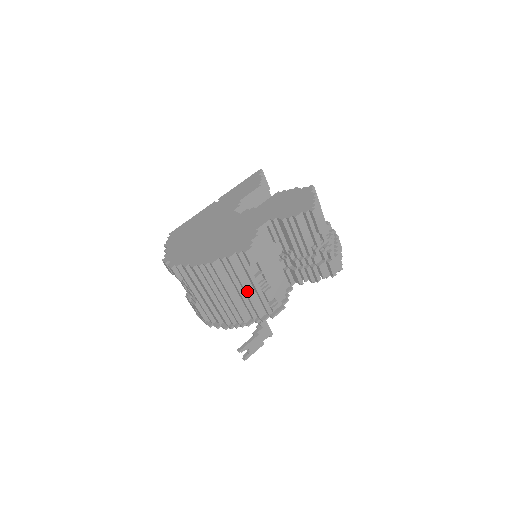
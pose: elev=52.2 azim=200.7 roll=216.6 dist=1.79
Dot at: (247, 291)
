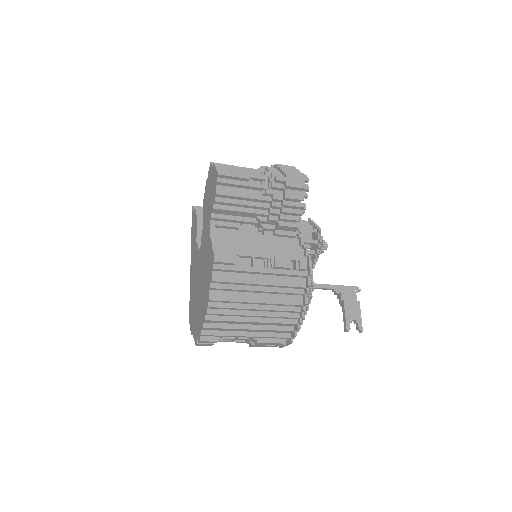
Dot at: (263, 283)
